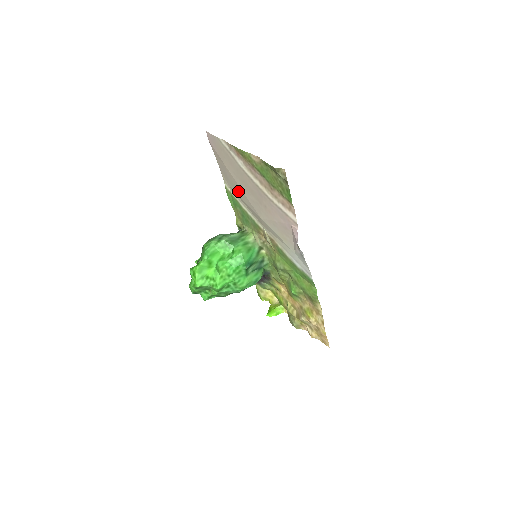
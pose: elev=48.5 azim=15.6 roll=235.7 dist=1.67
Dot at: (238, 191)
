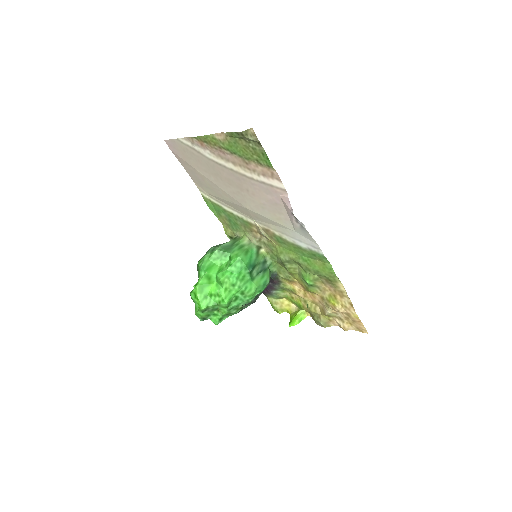
Dot at: (216, 191)
